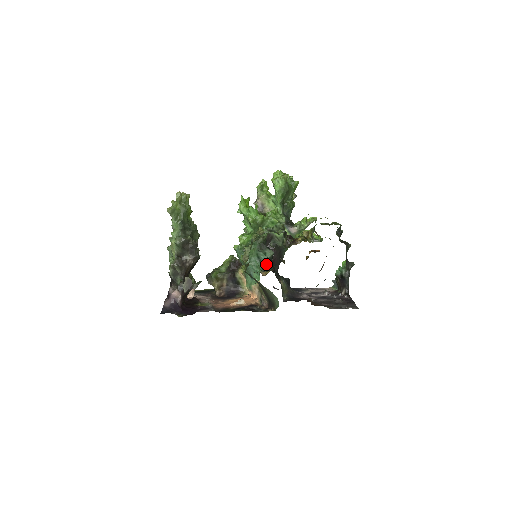
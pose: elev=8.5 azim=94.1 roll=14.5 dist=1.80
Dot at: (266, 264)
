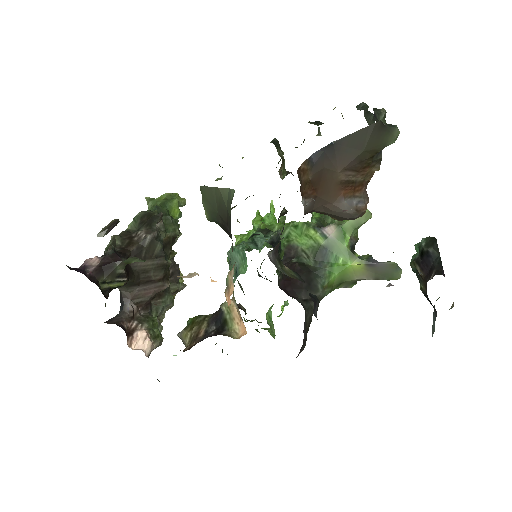
Dot at: (261, 241)
